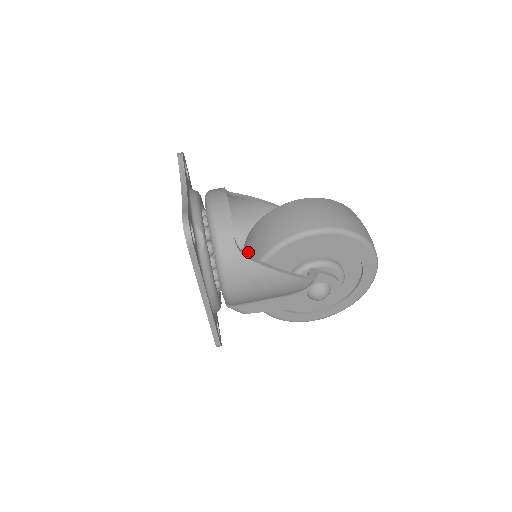
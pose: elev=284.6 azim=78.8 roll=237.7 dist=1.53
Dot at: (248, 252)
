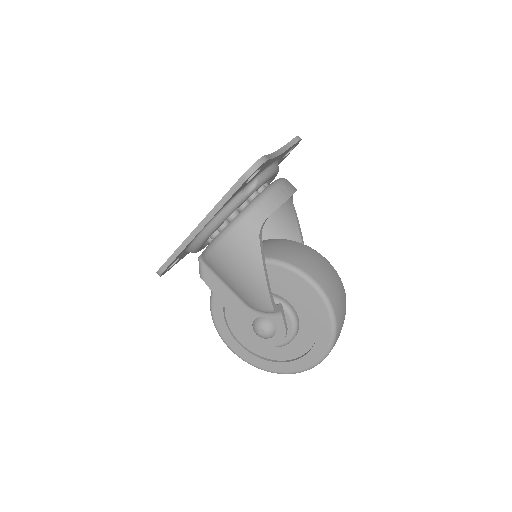
Dot at: occluded
